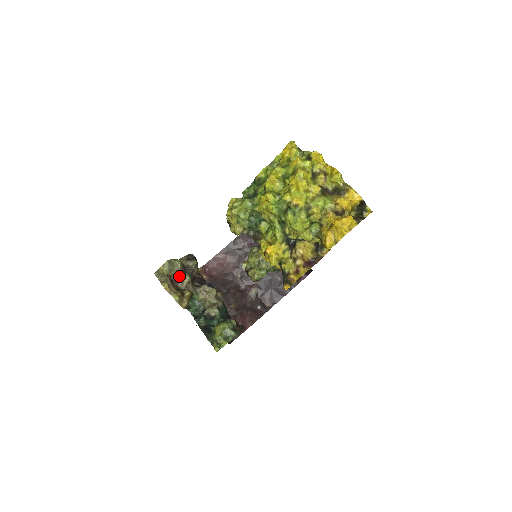
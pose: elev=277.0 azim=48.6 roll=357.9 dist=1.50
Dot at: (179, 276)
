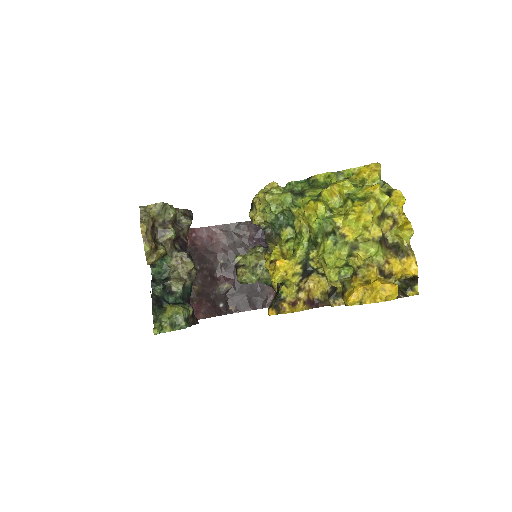
Dot at: (164, 226)
